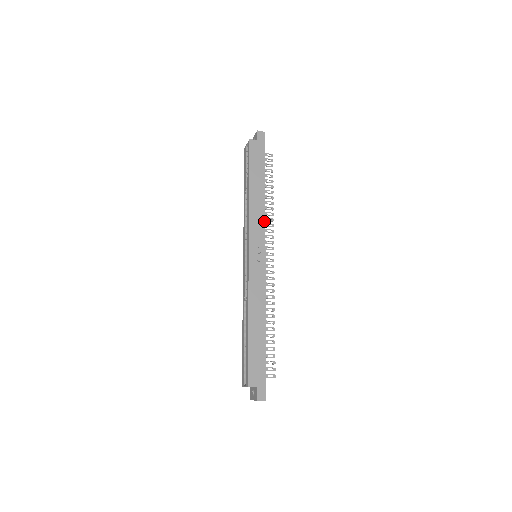
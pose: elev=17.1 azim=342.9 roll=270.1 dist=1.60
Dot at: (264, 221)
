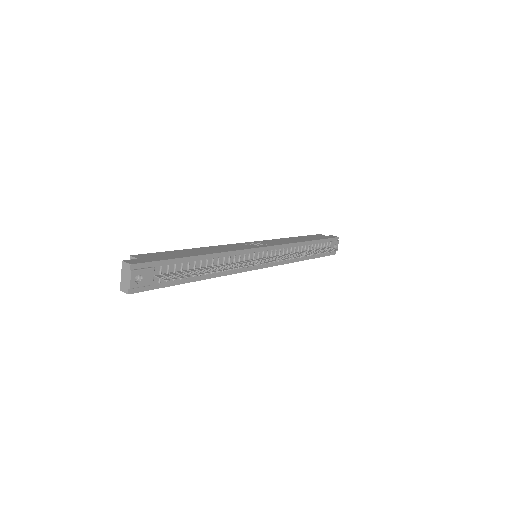
Dot at: (285, 244)
